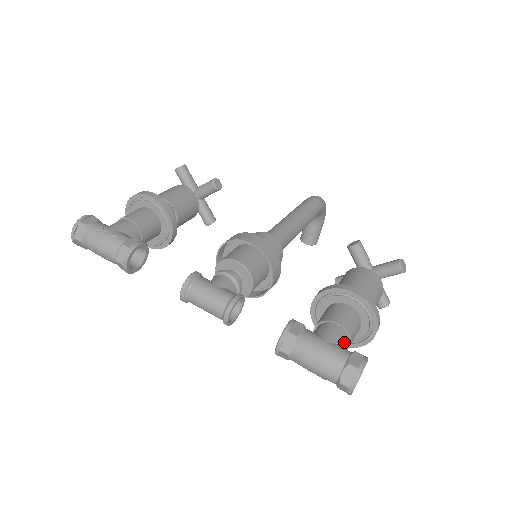
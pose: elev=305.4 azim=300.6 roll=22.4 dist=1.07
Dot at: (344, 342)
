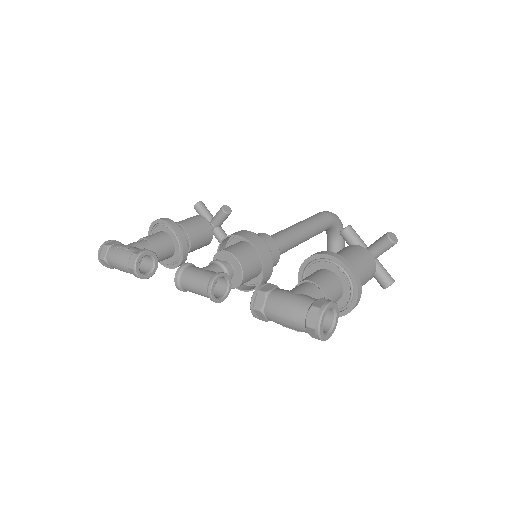
Dot at: (316, 295)
